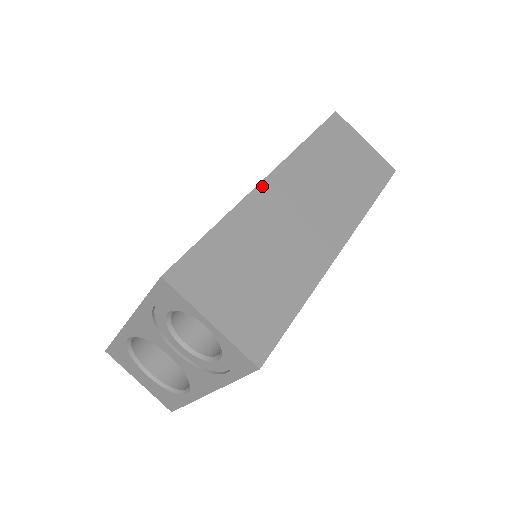
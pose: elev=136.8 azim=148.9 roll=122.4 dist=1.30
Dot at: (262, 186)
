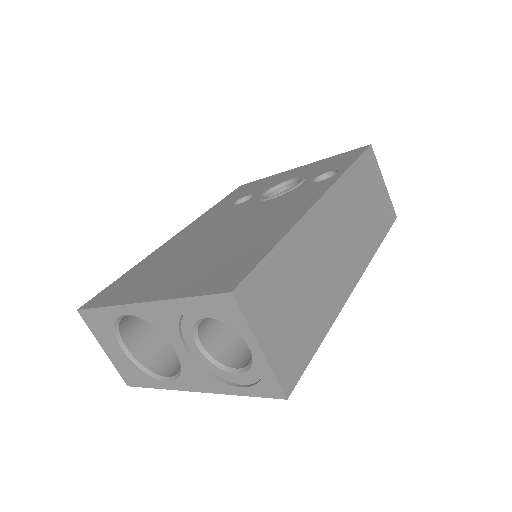
Dot at: (314, 210)
